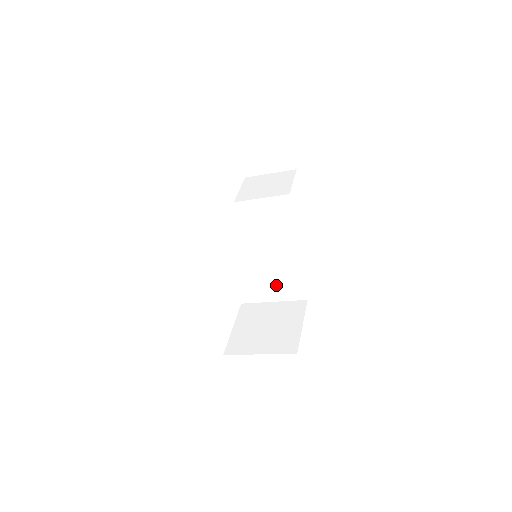
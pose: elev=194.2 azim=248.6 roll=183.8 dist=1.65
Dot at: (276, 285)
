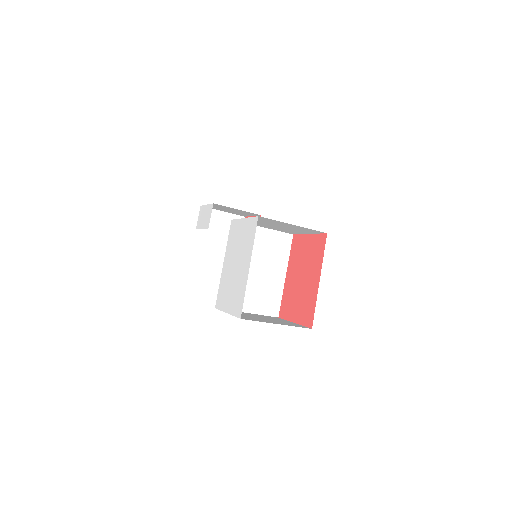
Dot at: (259, 293)
